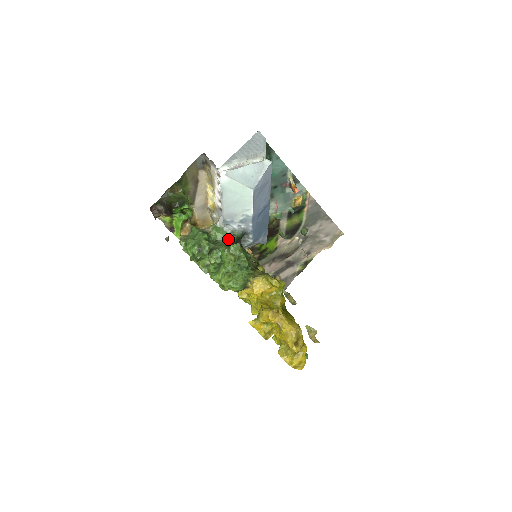
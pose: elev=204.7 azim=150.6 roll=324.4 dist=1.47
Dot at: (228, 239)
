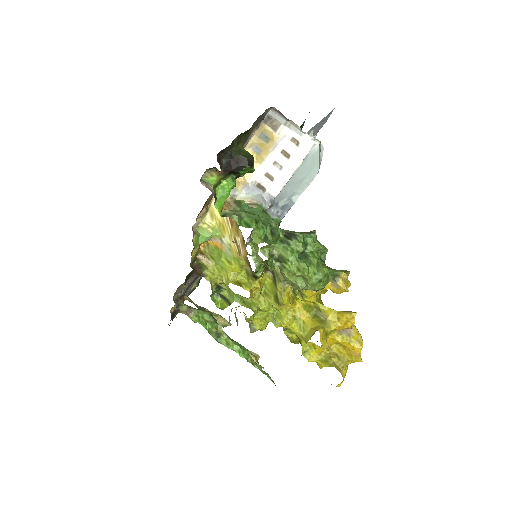
Dot at: occluded
